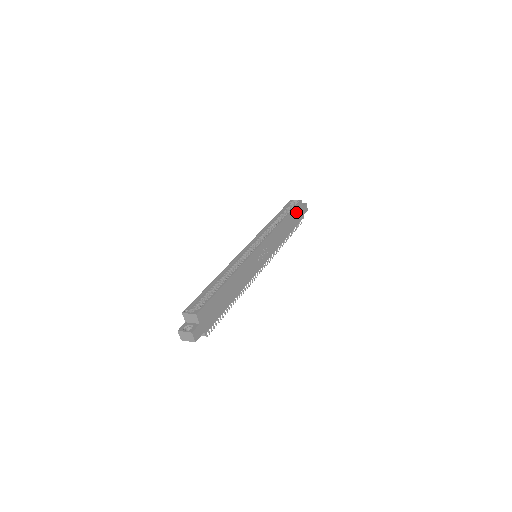
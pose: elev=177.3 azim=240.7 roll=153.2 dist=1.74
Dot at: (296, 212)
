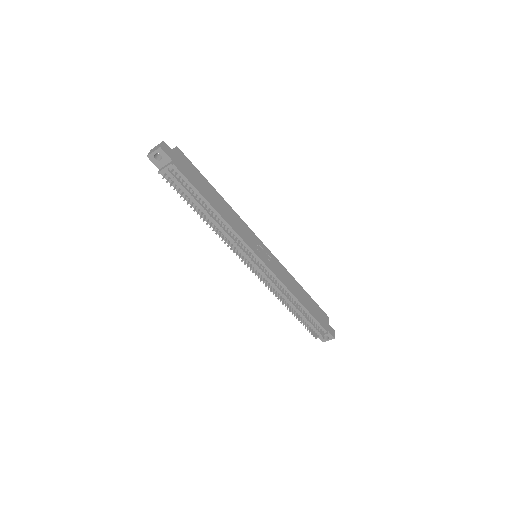
Dot at: (318, 311)
